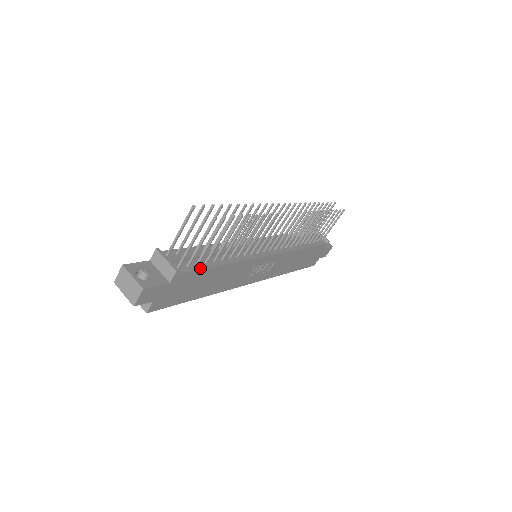
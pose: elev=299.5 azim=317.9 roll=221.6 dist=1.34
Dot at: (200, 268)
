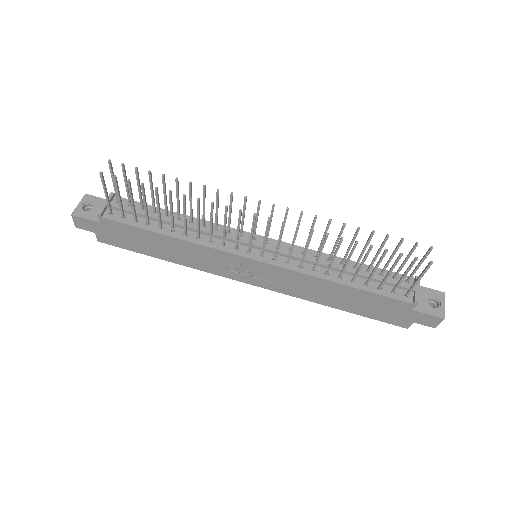
Dot at: (132, 224)
